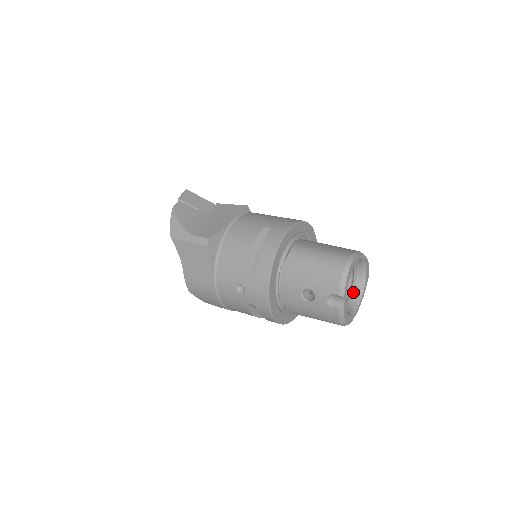
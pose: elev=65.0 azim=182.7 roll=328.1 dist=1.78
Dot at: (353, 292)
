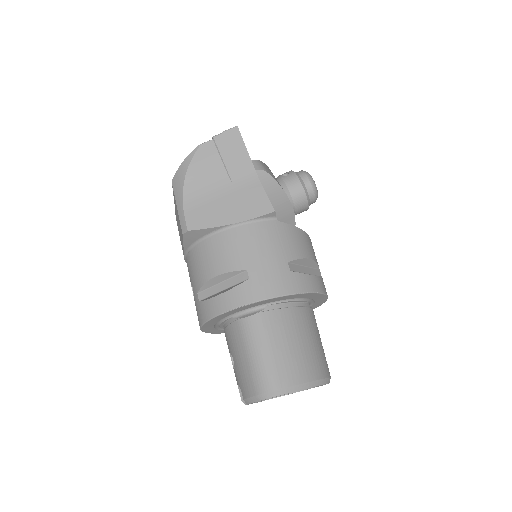
Dot at: occluded
